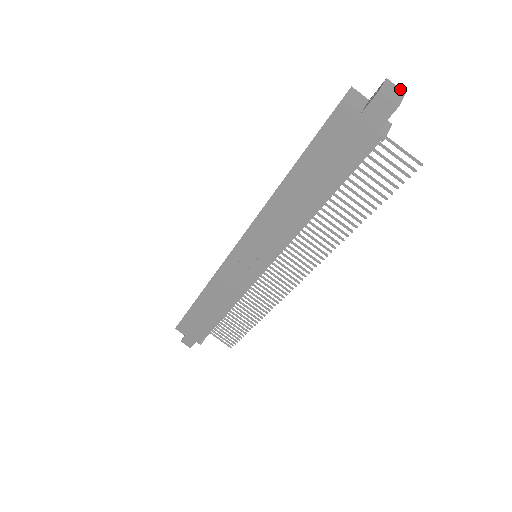
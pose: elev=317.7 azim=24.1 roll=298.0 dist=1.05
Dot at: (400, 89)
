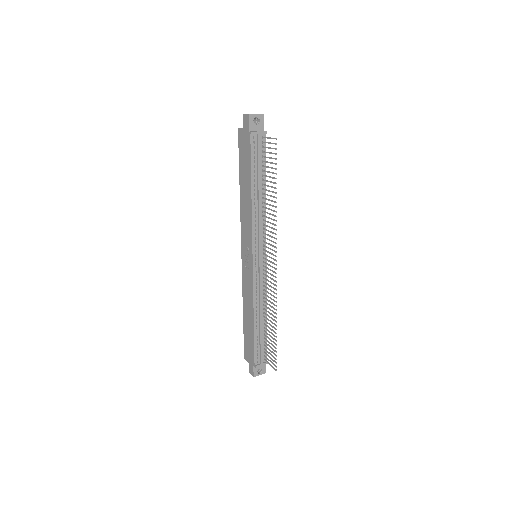
Dot at: (262, 114)
